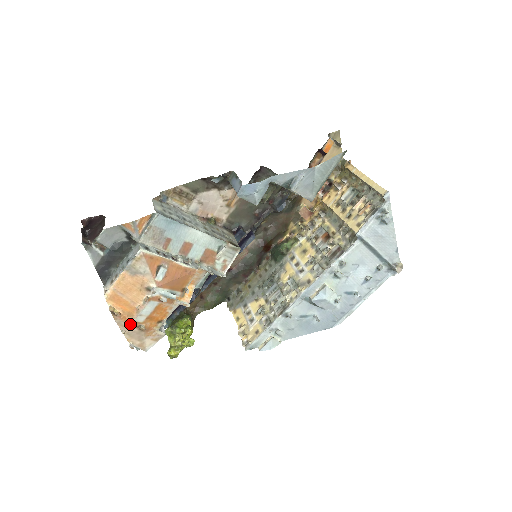
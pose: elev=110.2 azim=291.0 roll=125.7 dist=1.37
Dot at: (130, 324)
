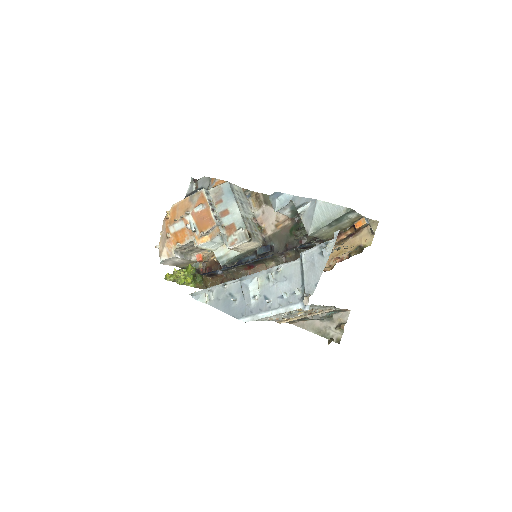
Dot at: (166, 228)
